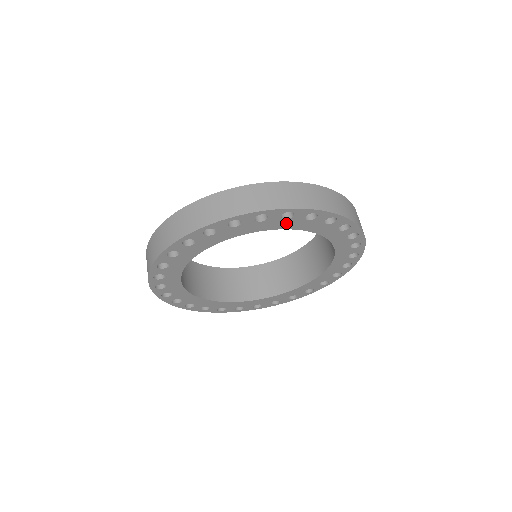
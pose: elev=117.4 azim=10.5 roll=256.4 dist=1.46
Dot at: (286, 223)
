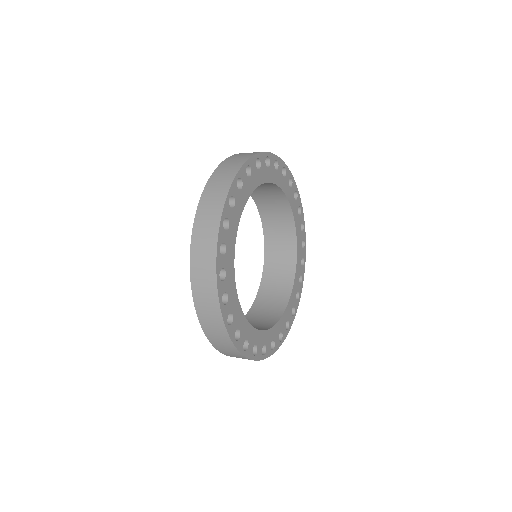
Dot at: (289, 192)
